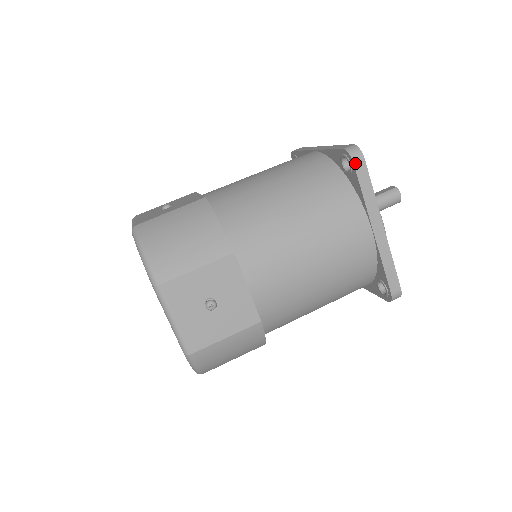
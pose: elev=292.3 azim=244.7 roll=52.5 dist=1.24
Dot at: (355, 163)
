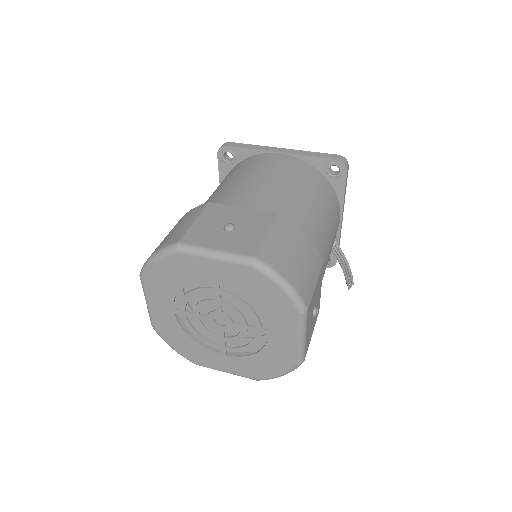
Dot at: (227, 145)
